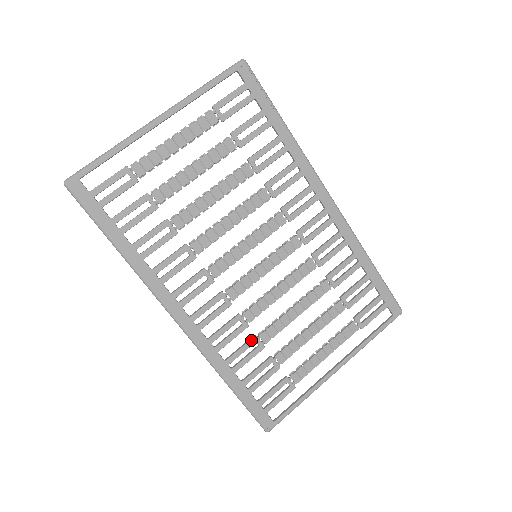
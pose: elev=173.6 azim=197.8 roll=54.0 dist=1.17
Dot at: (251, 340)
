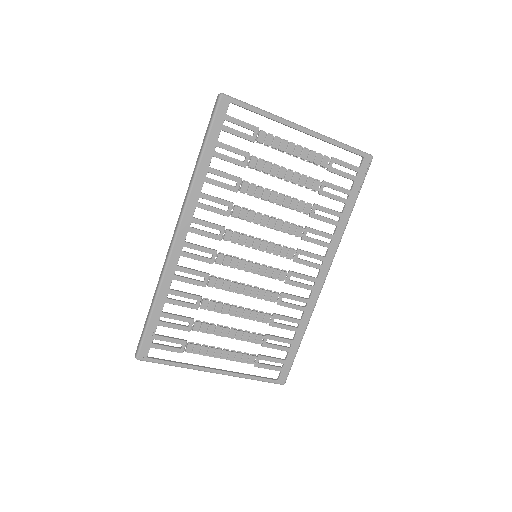
Dot at: (196, 296)
